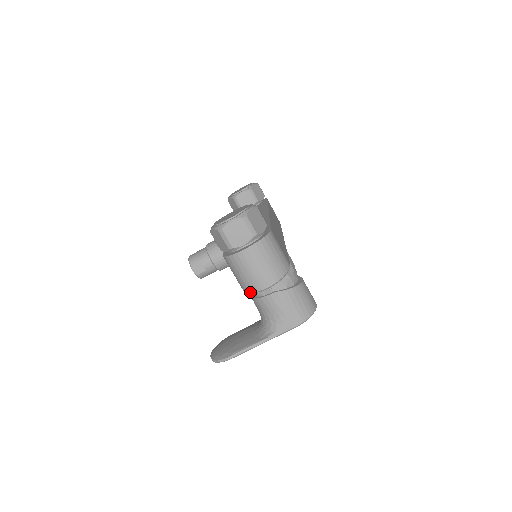
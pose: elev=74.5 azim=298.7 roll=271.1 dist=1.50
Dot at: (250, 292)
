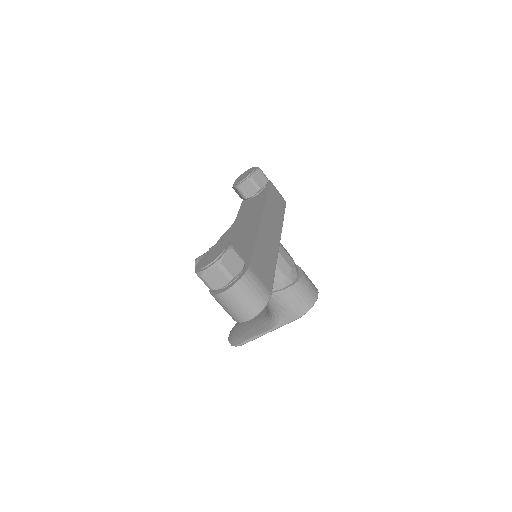
Dot at: (236, 321)
